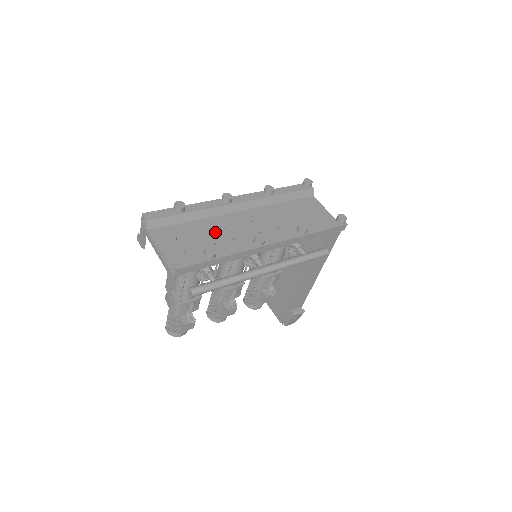
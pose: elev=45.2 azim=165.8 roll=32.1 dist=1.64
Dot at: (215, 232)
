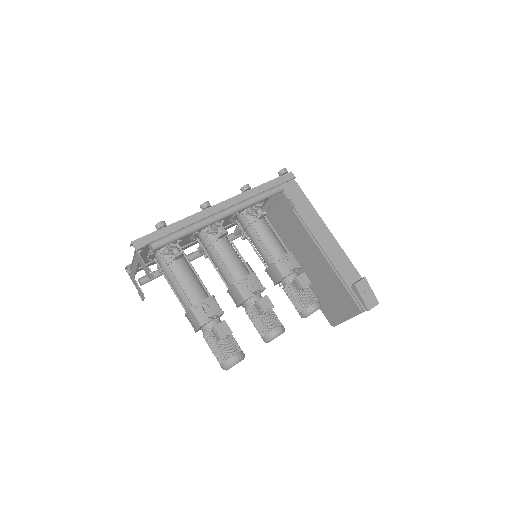
Dot at: (183, 240)
